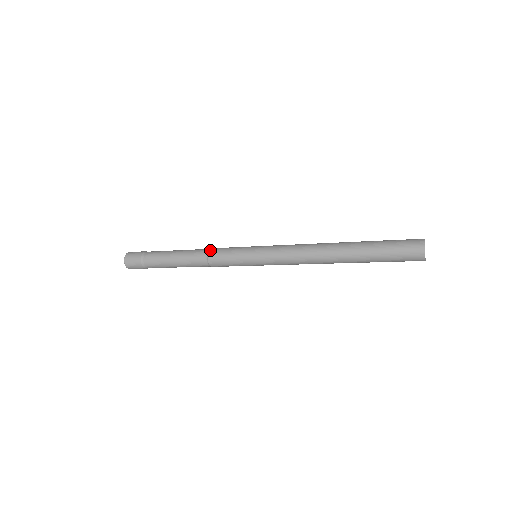
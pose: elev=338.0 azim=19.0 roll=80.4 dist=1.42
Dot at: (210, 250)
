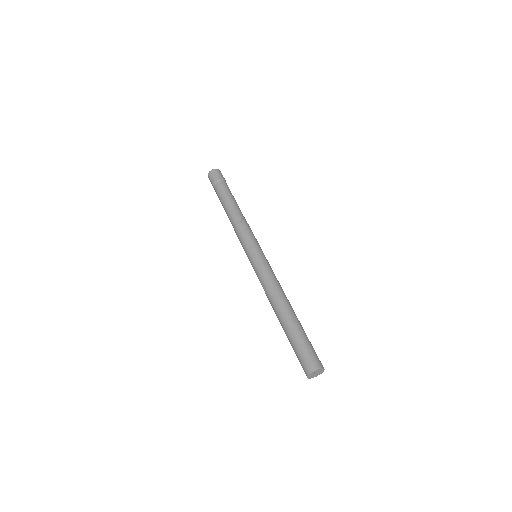
Dot at: (239, 224)
